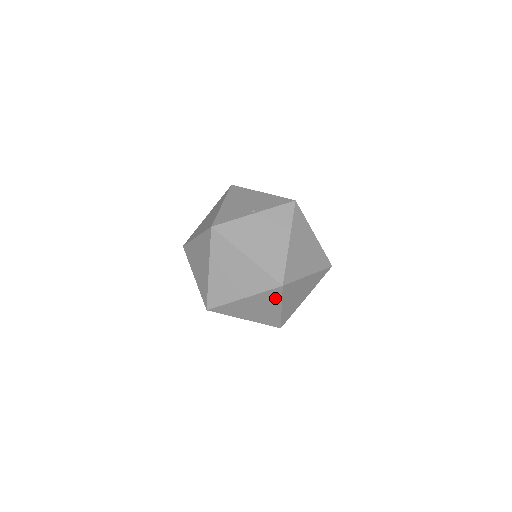
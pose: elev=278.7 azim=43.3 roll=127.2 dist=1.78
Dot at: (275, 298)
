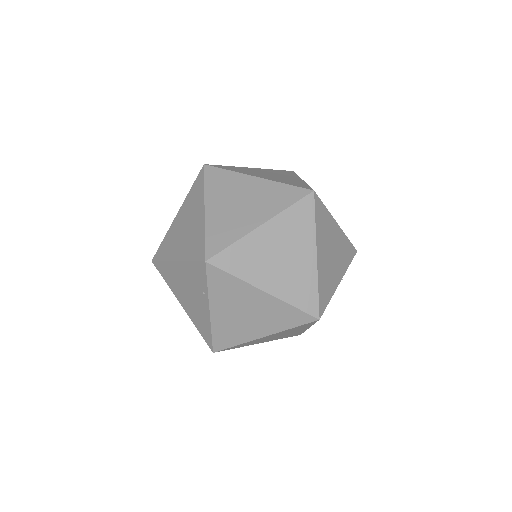
Dot at: (306, 224)
